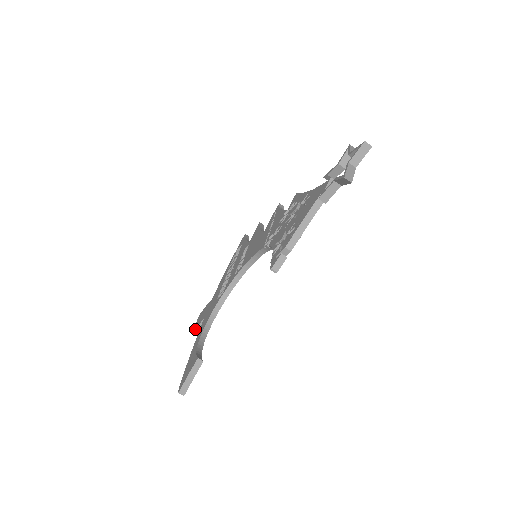
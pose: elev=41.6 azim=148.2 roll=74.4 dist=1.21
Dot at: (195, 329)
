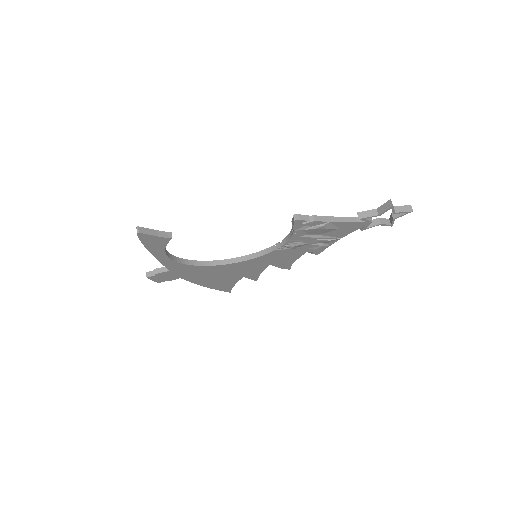
Dot at: (148, 273)
